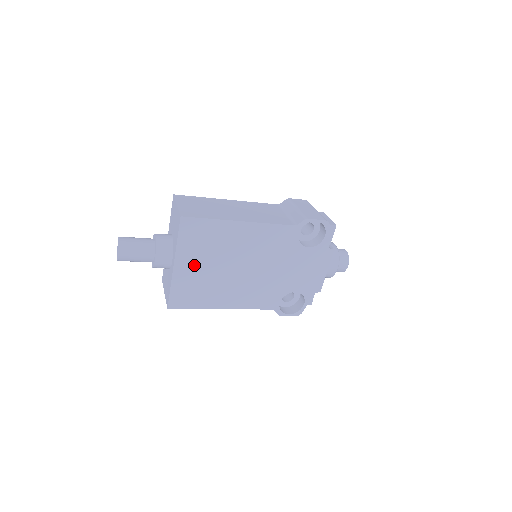
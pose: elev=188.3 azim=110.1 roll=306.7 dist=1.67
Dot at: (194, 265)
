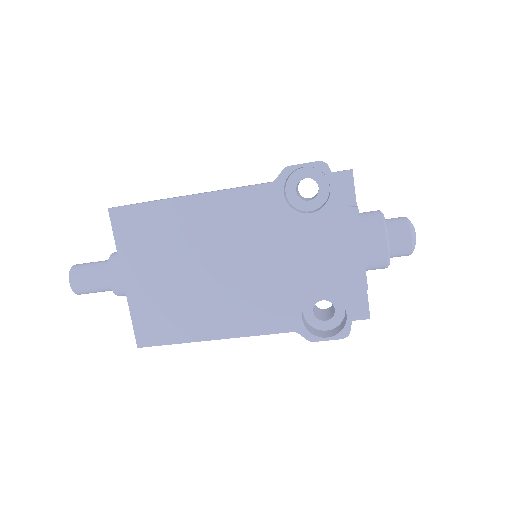
Dot at: (149, 276)
